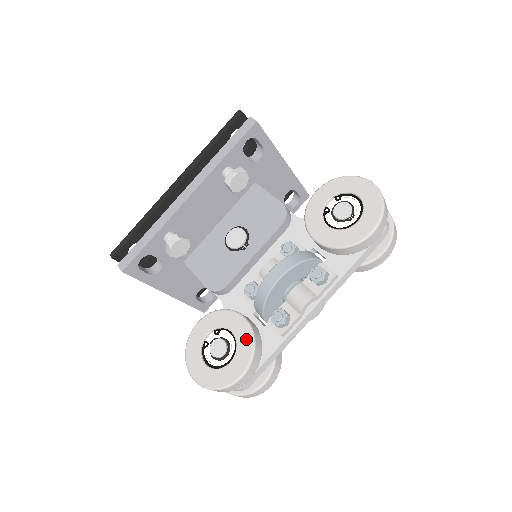
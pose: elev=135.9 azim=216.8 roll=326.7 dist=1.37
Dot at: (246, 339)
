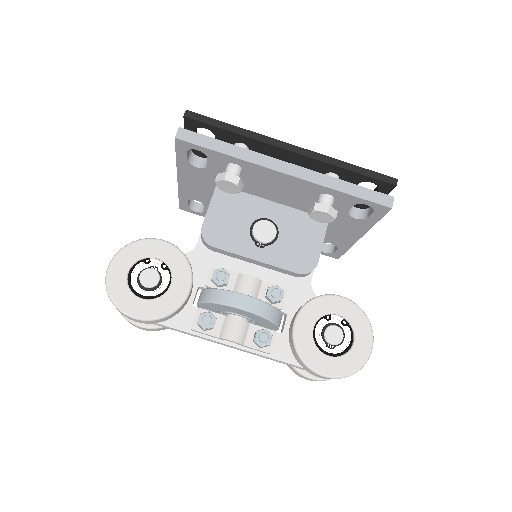
Dot at: (171, 303)
